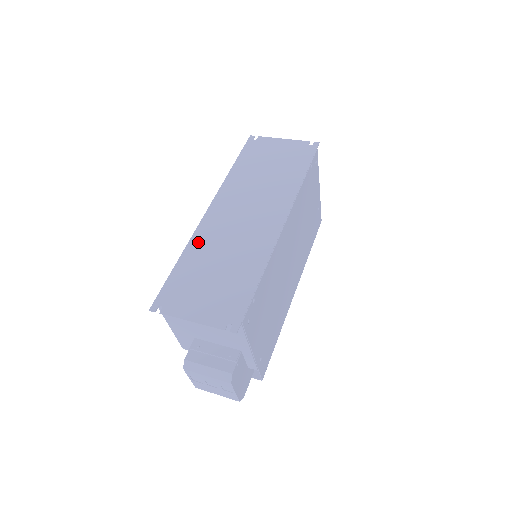
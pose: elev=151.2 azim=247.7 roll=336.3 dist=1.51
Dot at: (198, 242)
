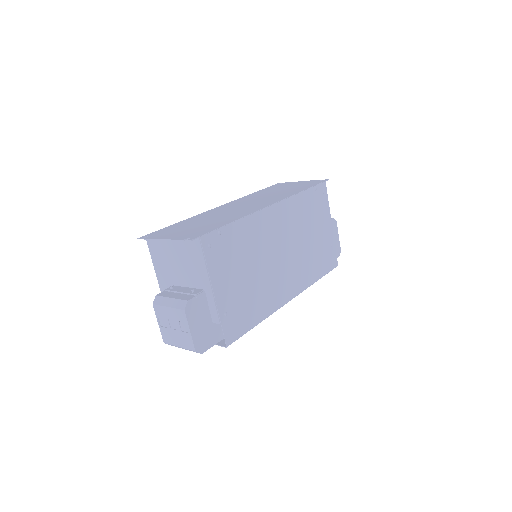
Dot at: (200, 216)
